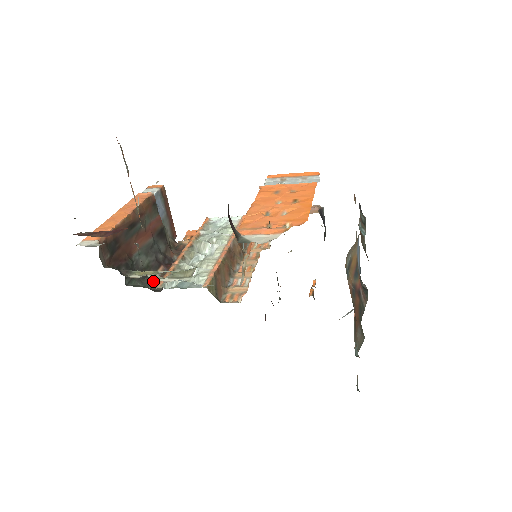
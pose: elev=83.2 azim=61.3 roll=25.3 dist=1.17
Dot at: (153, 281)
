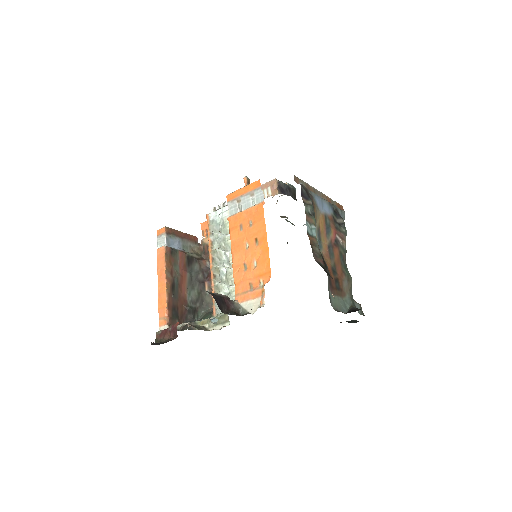
Dot at: (208, 301)
